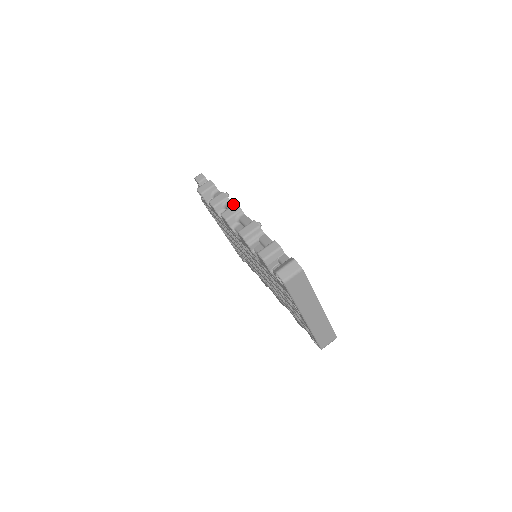
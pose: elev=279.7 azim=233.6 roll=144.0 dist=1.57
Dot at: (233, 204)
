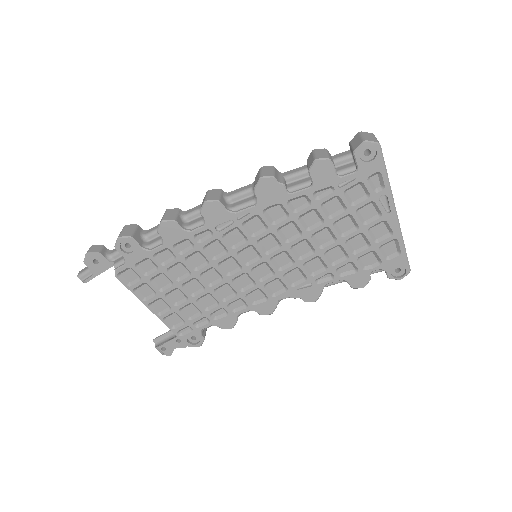
Dot at: occluded
